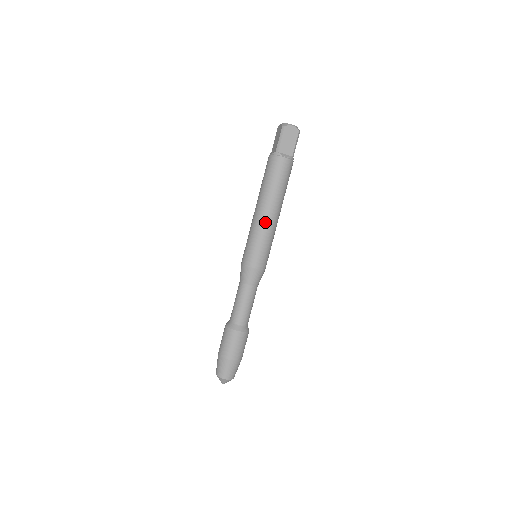
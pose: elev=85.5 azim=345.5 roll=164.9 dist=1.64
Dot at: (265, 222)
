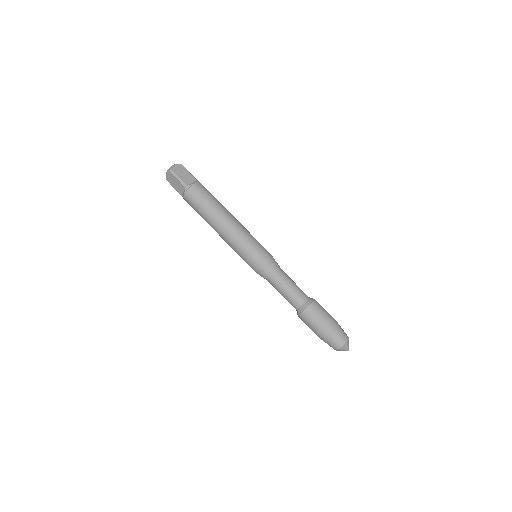
Dot at: (235, 228)
